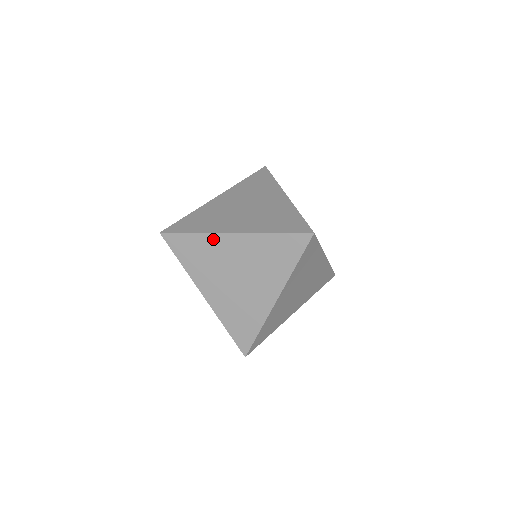
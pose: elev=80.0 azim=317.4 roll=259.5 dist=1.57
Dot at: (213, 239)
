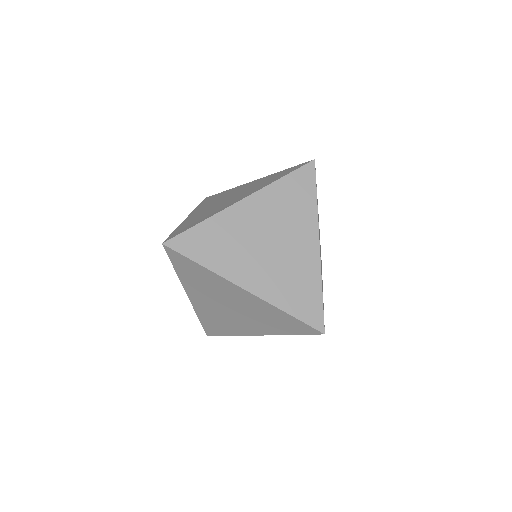
Dot at: (236, 188)
